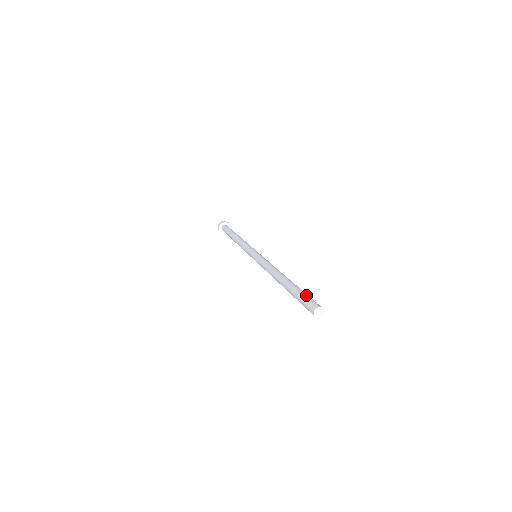
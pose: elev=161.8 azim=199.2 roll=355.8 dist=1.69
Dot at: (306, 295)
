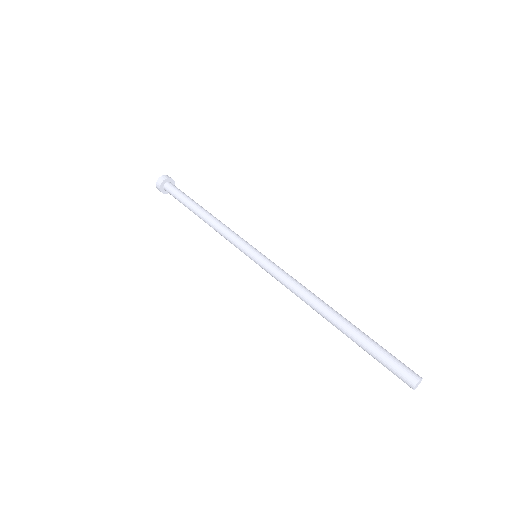
Dot at: (386, 355)
